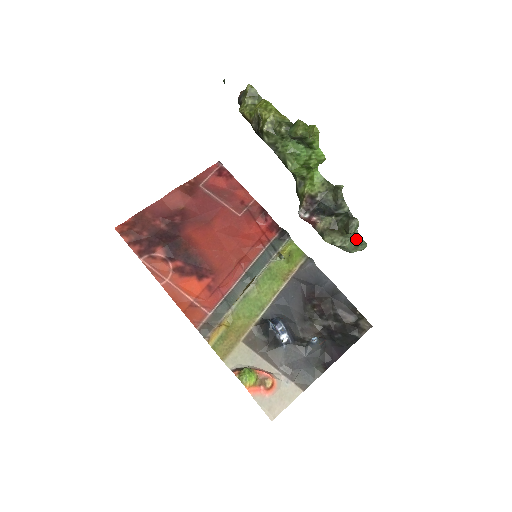
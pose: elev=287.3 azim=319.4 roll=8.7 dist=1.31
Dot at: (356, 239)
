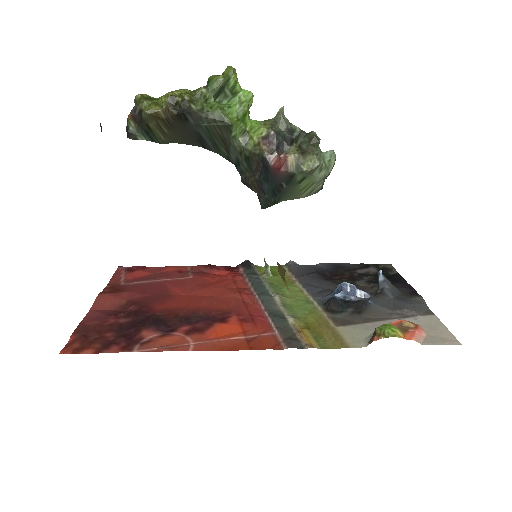
Dot at: (323, 155)
